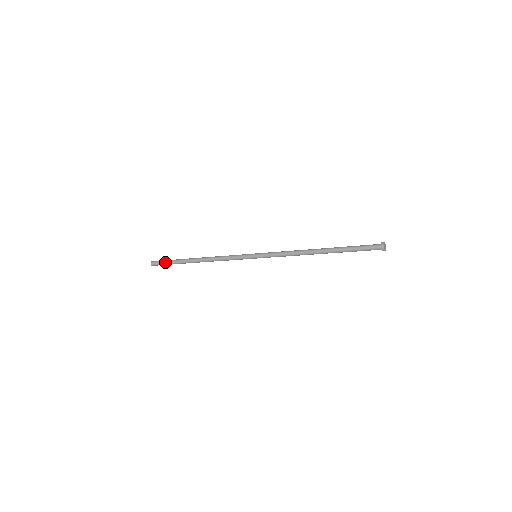
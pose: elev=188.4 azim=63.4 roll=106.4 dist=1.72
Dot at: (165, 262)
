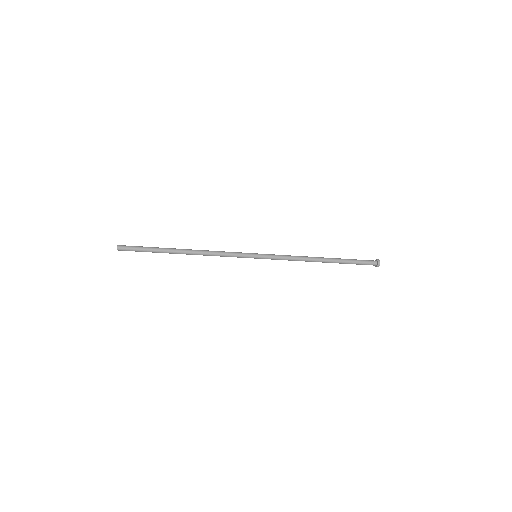
Dot at: (139, 247)
